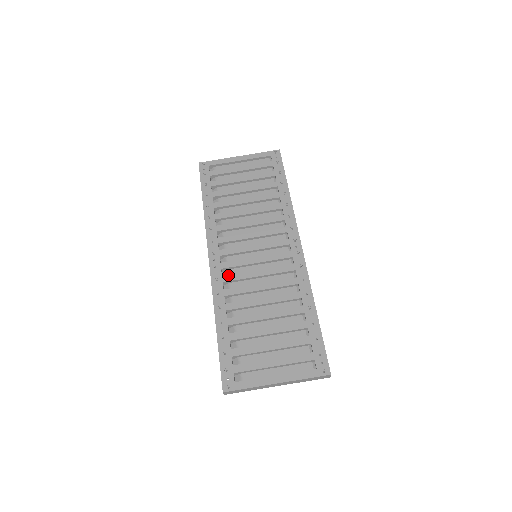
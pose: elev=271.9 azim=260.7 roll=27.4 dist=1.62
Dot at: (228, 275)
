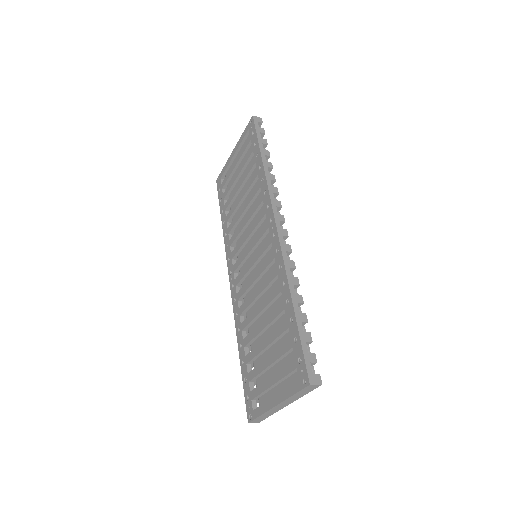
Dot at: (239, 291)
